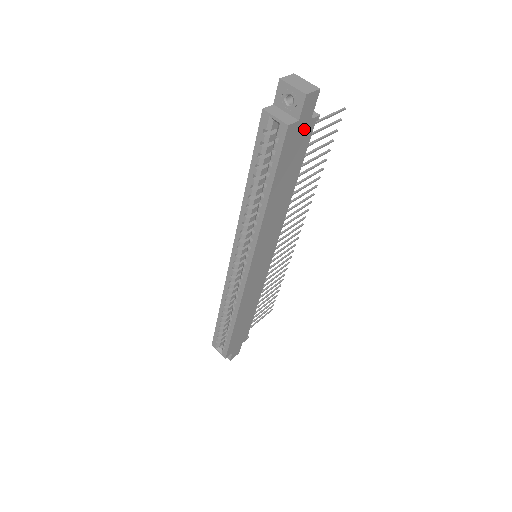
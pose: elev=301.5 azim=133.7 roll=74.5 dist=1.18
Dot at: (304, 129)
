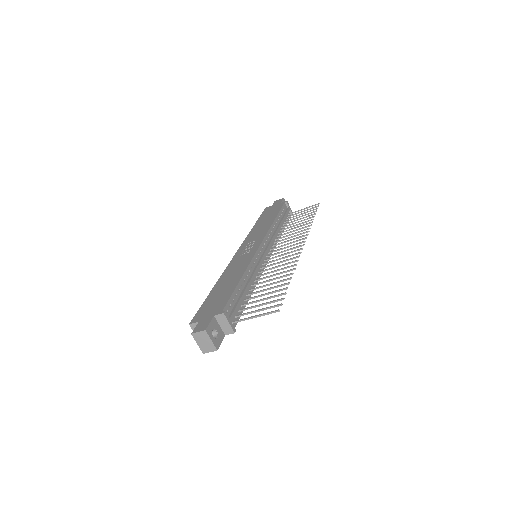
Dot at: occluded
